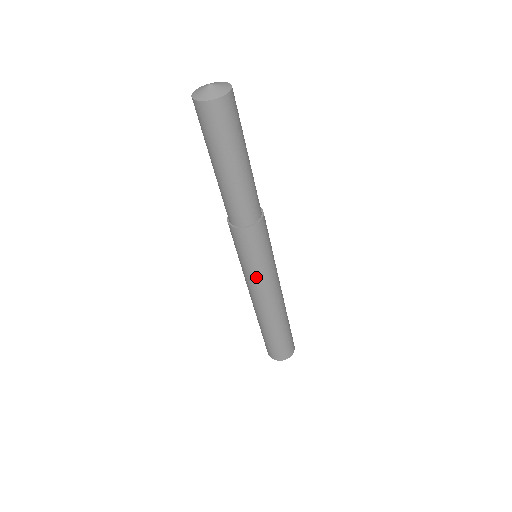
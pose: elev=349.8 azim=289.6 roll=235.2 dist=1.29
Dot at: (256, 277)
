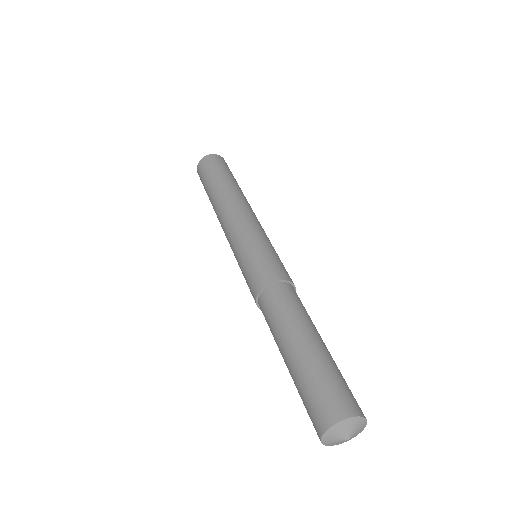
Dot at: occluded
